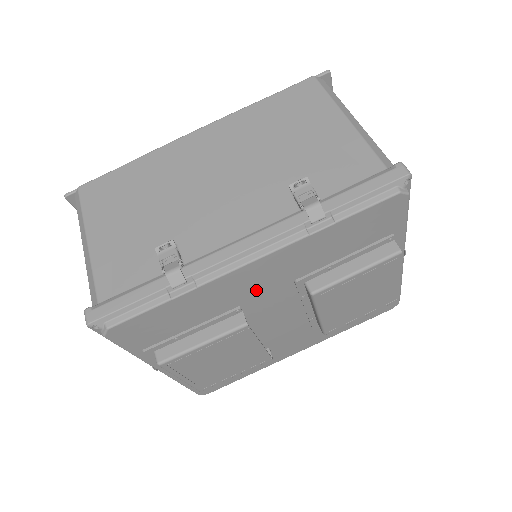
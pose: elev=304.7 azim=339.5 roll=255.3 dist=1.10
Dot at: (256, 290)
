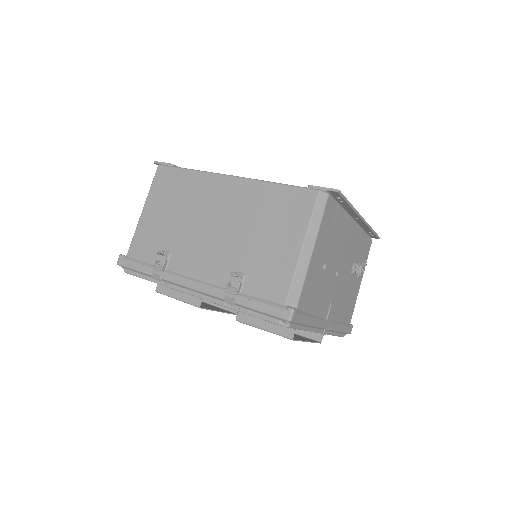
Dot at: occluded
